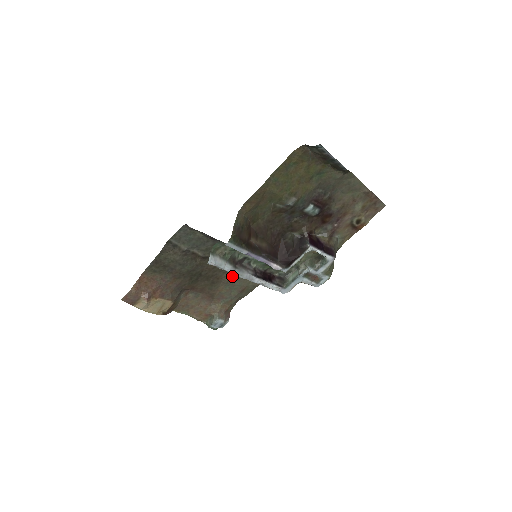
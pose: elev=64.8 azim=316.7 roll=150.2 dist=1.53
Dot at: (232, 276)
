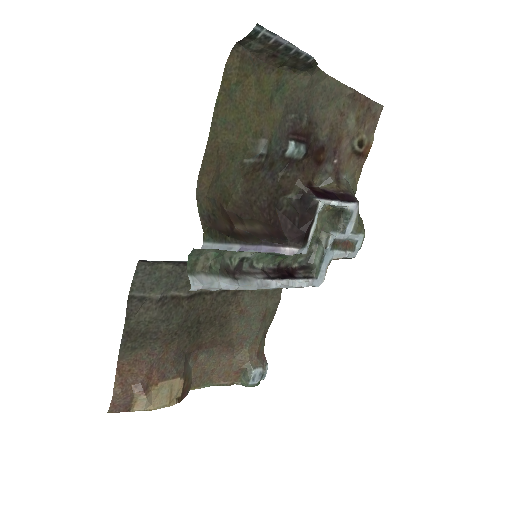
Dot at: (241, 305)
